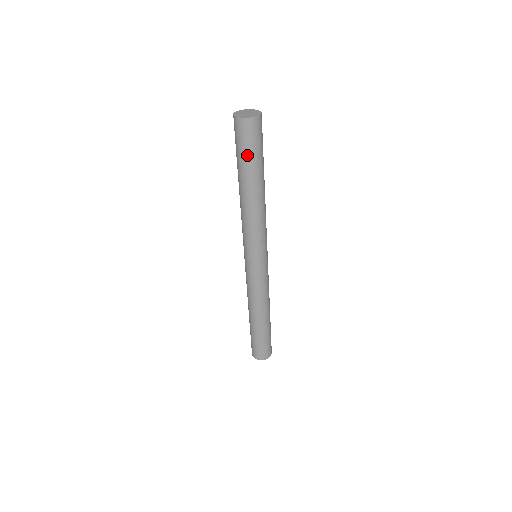
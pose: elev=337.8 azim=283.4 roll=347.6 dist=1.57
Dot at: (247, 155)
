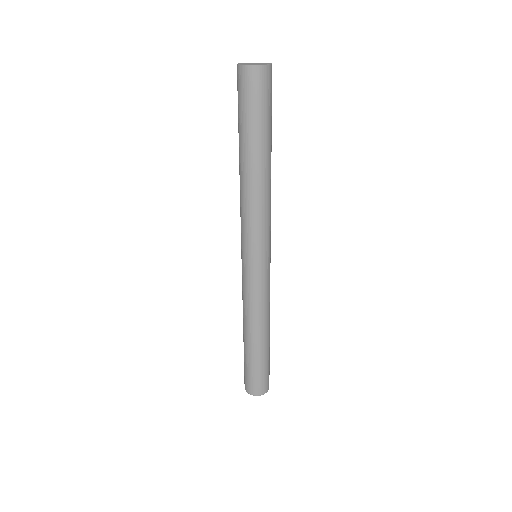
Dot at: (256, 116)
